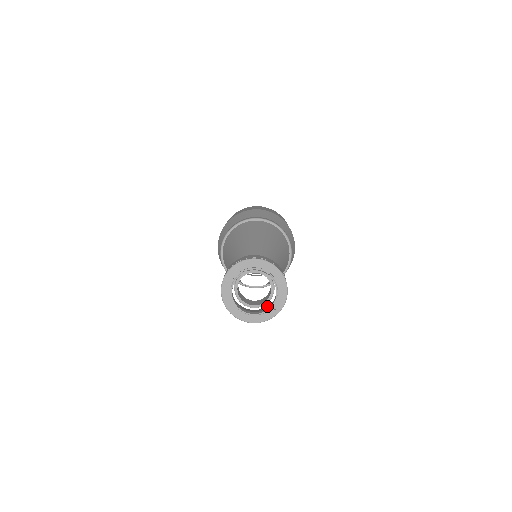
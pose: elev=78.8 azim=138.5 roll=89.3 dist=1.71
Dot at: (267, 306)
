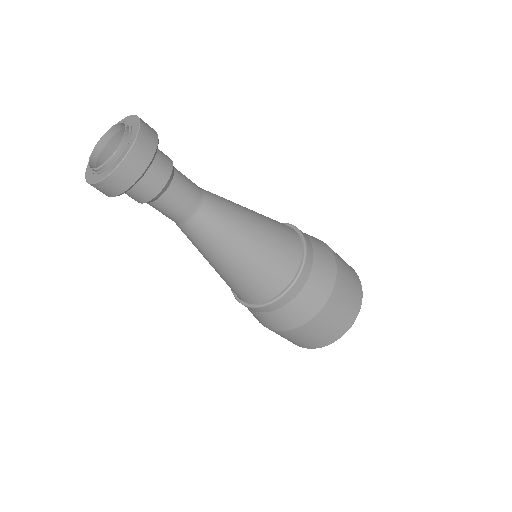
Dot at: occluded
